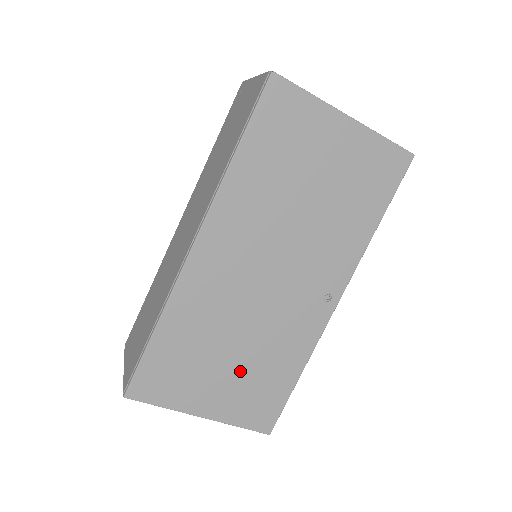
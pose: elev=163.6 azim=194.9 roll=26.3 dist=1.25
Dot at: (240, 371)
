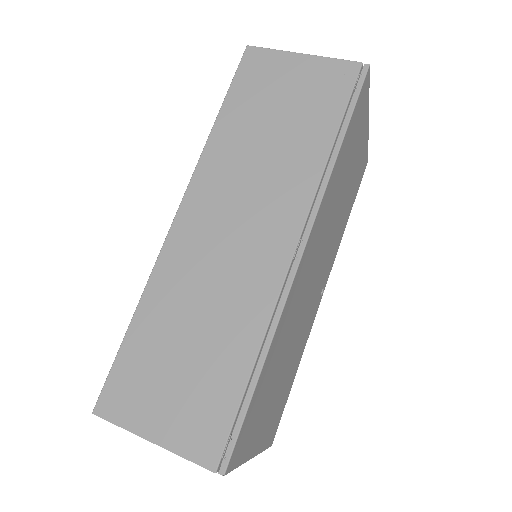
Dot at: (280, 388)
